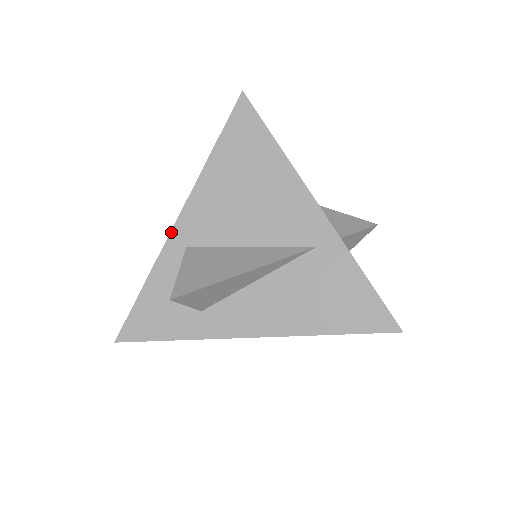
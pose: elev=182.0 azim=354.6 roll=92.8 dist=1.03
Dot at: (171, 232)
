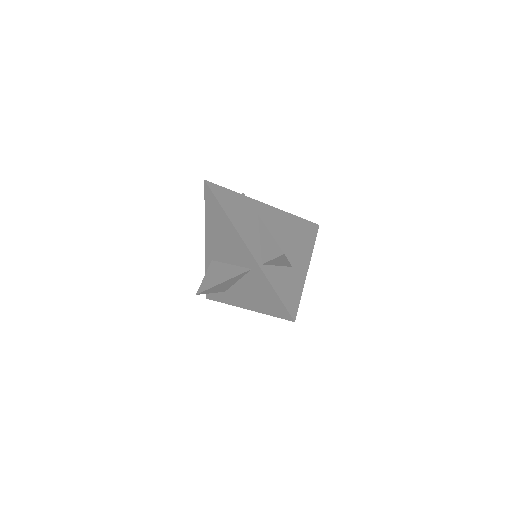
Dot at: (205, 252)
